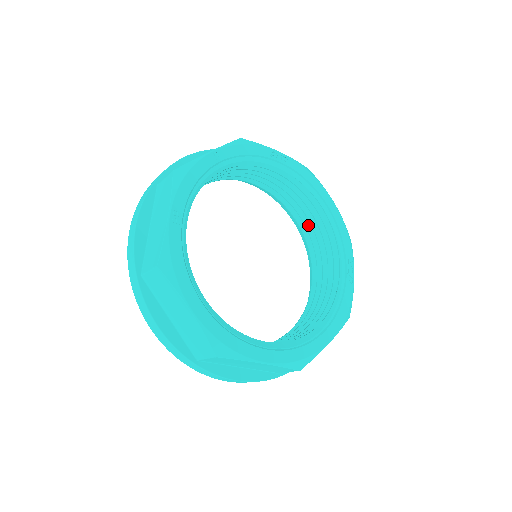
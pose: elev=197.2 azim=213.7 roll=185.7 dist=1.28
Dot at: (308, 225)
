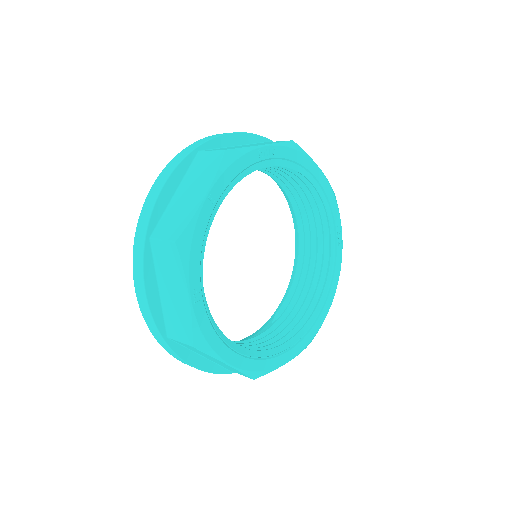
Dot at: (291, 187)
